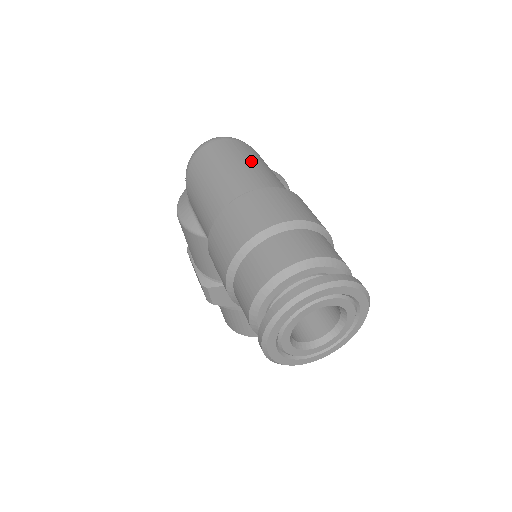
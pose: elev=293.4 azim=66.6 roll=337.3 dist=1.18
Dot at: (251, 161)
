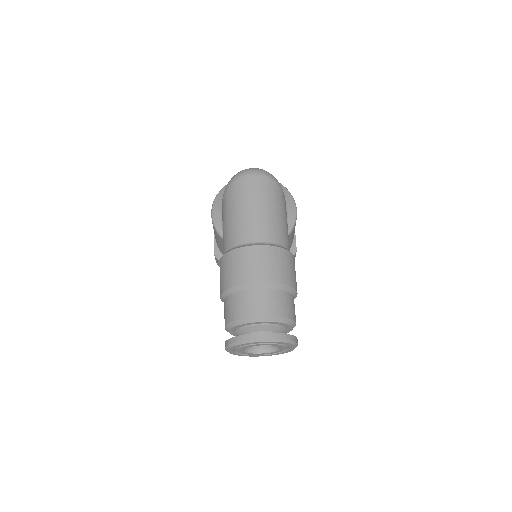
Dot at: (270, 208)
